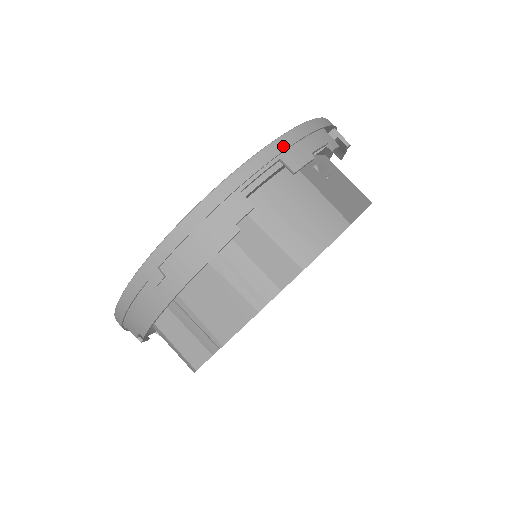
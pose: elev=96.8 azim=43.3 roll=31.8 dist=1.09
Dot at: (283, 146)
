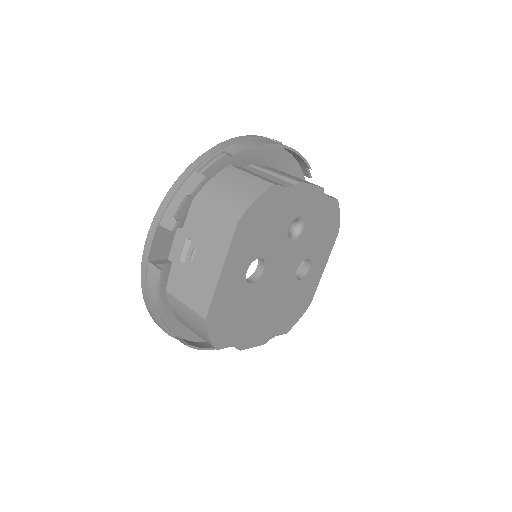
Dot at: occluded
